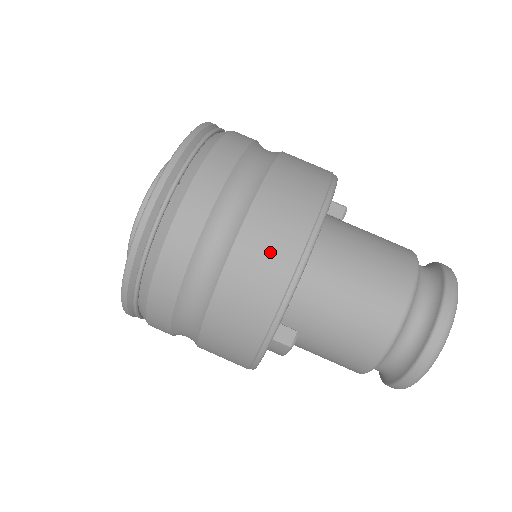
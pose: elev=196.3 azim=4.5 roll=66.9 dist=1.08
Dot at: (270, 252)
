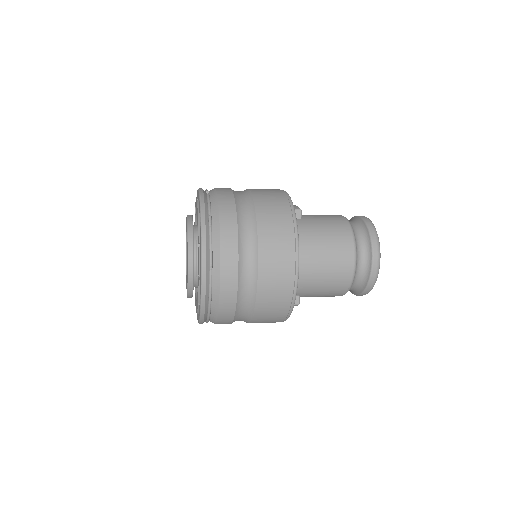
Dot at: (278, 279)
